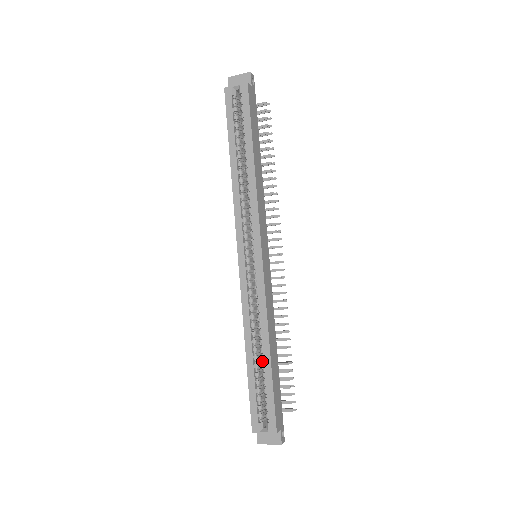
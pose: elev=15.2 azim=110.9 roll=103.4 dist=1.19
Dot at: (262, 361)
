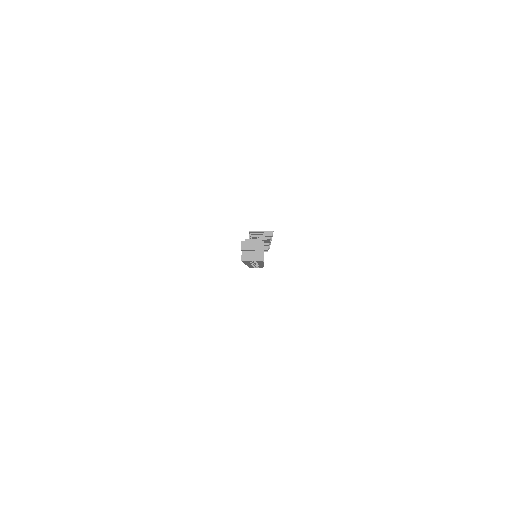
Dot at: occluded
